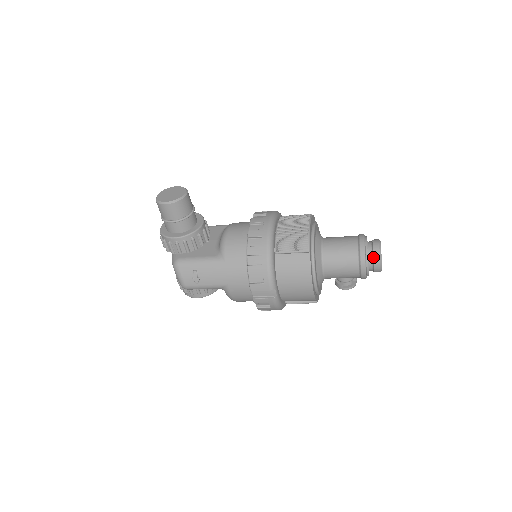
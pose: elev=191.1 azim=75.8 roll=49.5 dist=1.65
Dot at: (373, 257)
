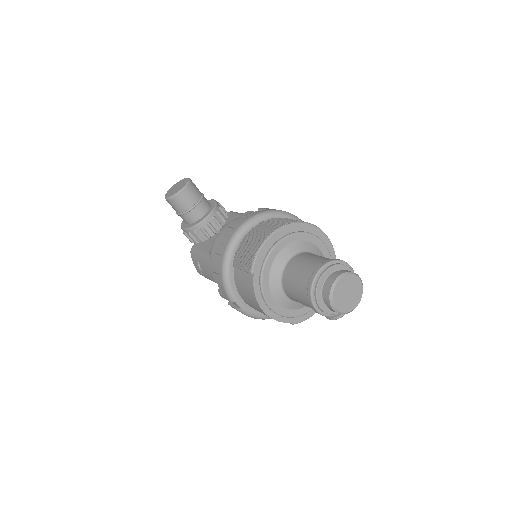
Dot at: (324, 296)
